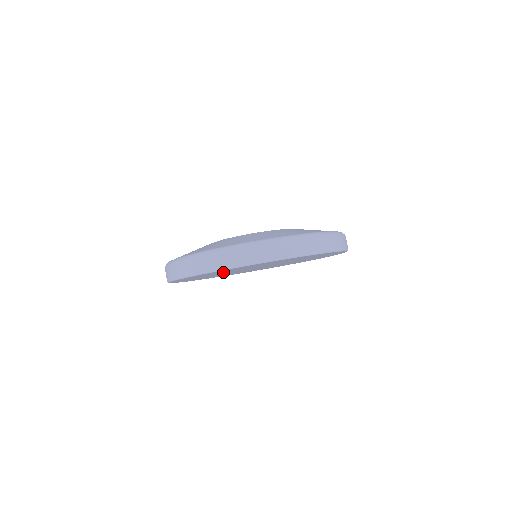
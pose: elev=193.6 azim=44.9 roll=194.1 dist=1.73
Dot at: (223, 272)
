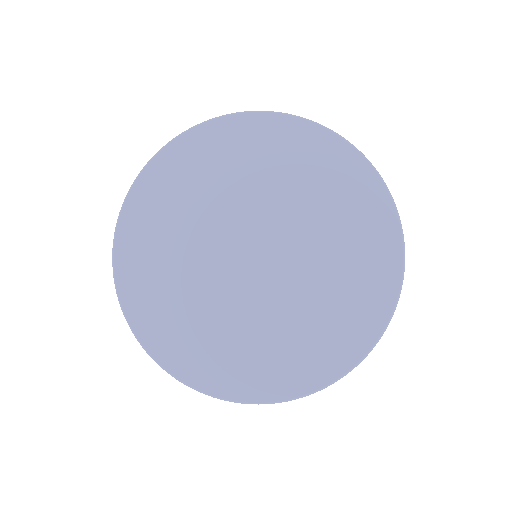
Dot at: (243, 175)
